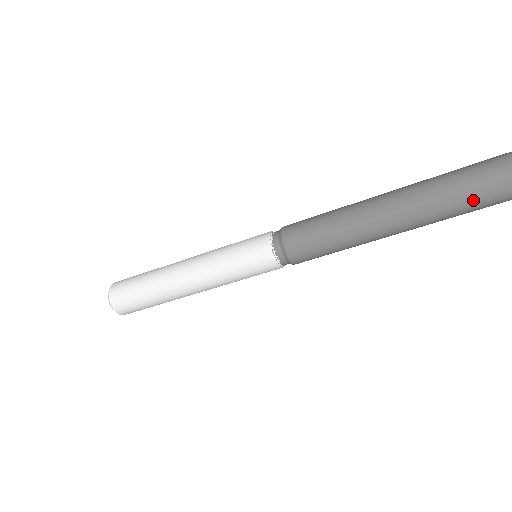
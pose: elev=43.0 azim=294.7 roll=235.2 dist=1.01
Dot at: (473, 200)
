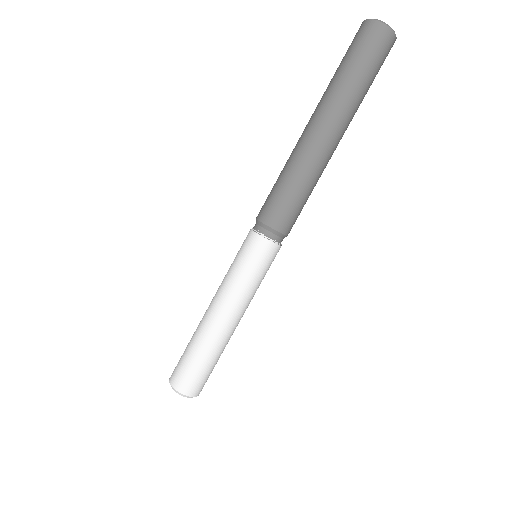
Dot at: (343, 78)
